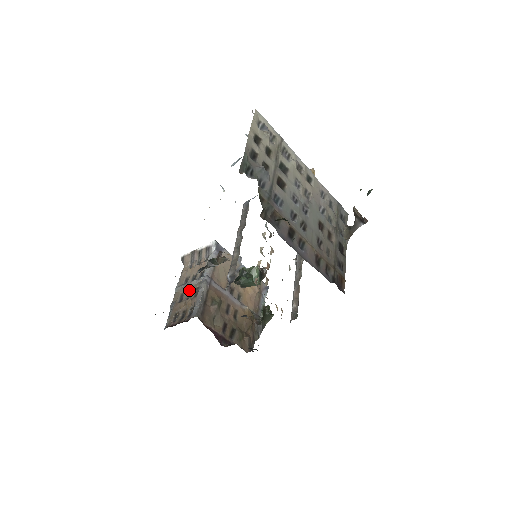
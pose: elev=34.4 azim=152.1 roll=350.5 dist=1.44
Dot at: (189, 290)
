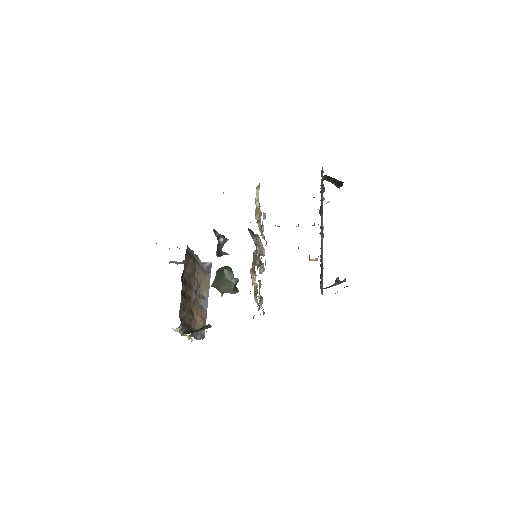
Dot at: occluded
